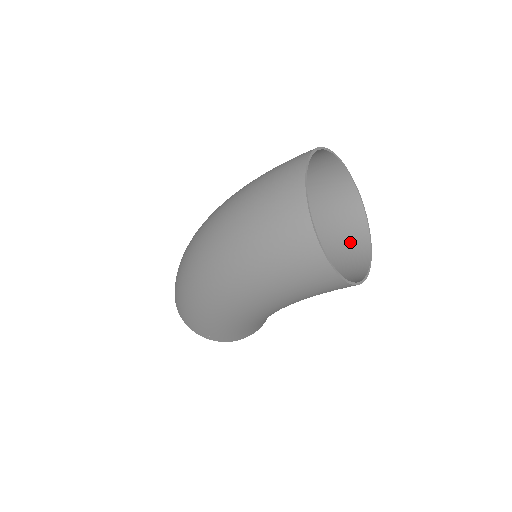
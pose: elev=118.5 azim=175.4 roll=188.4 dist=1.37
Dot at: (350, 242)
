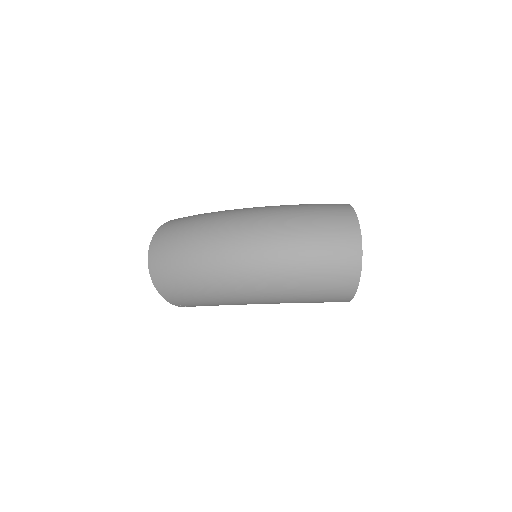
Dot at: occluded
